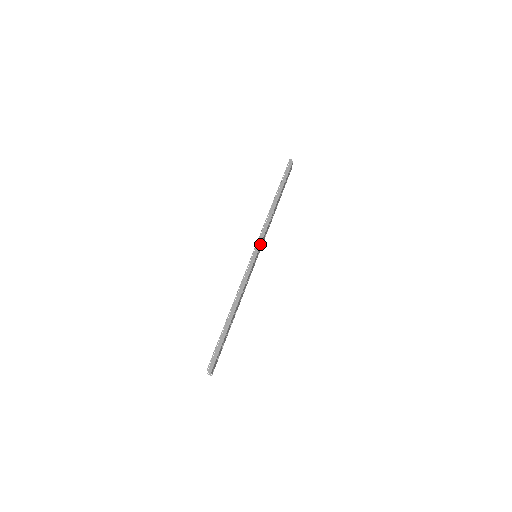
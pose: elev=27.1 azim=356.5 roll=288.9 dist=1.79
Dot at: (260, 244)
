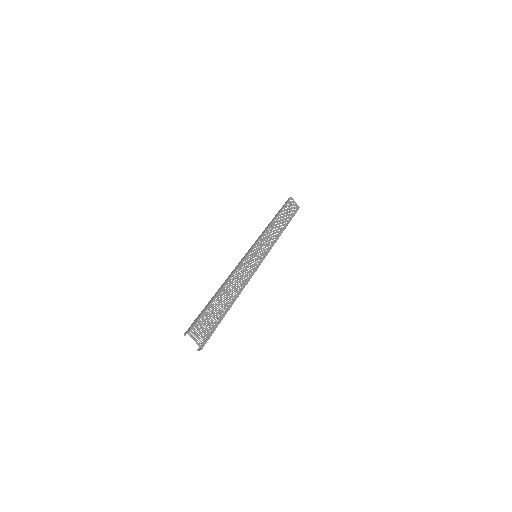
Dot at: (254, 244)
